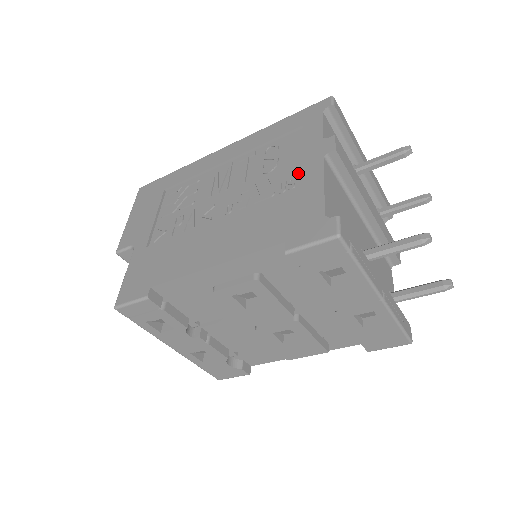
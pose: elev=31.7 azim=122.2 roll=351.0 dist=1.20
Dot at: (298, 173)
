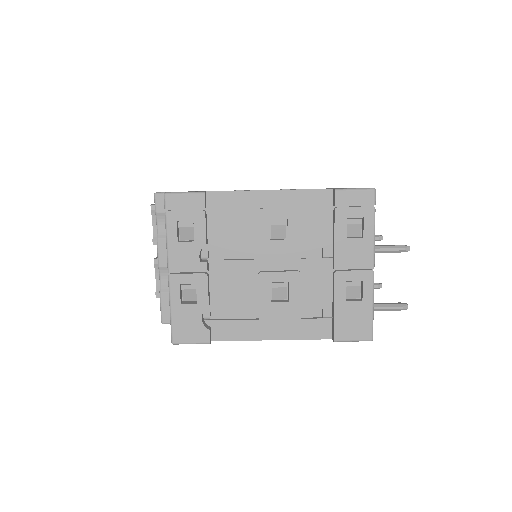
Dot at: occluded
